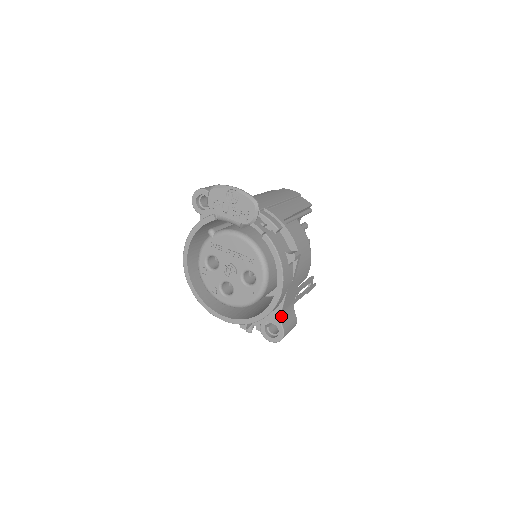
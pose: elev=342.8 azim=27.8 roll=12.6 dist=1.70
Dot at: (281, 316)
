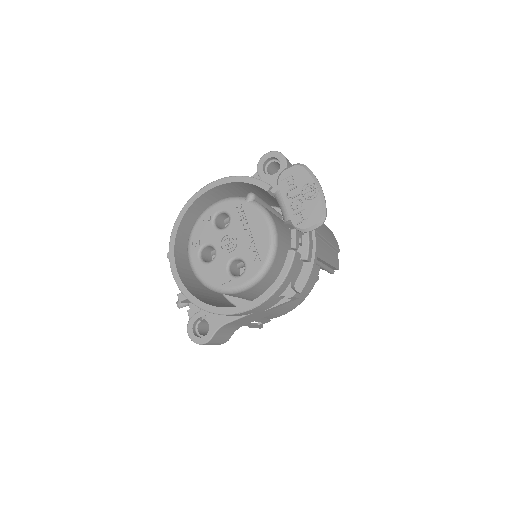
Dot at: (223, 326)
